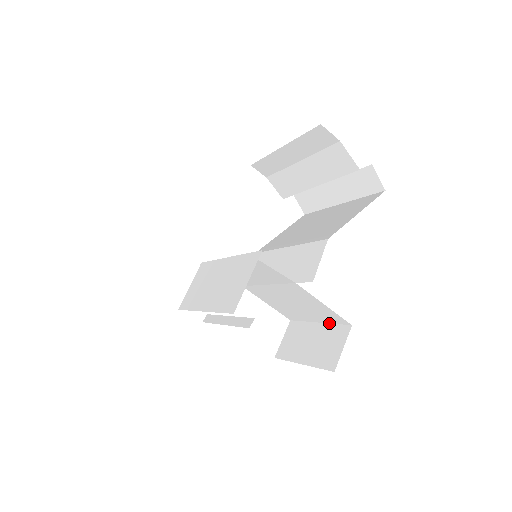
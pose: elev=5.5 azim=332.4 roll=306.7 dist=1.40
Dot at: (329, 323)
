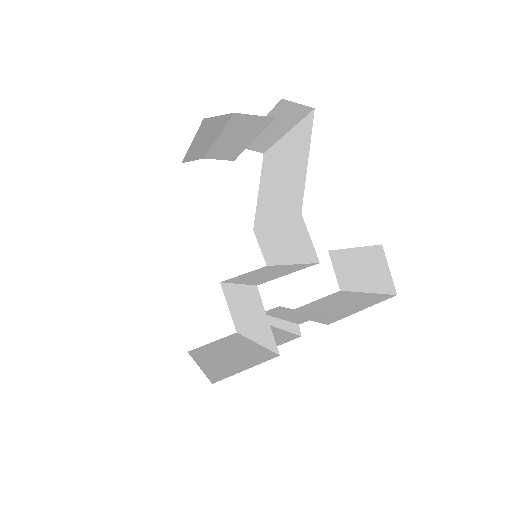
Dot at: (361, 247)
